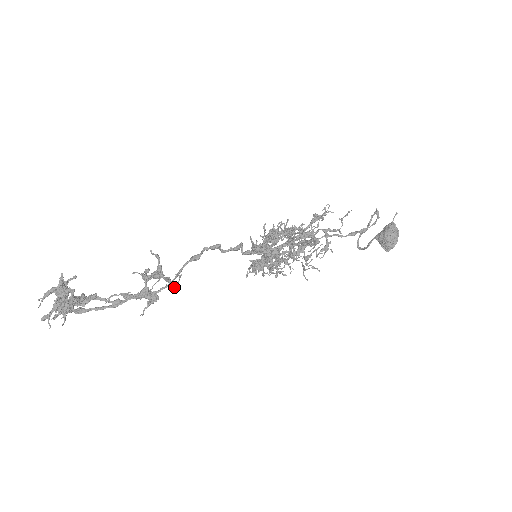
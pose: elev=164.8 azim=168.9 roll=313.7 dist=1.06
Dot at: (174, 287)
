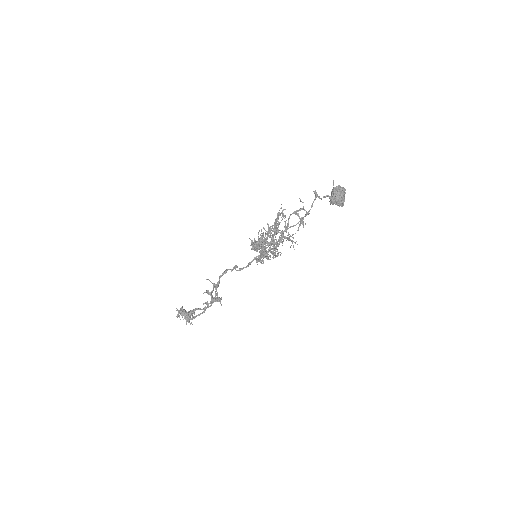
Dot at: occluded
